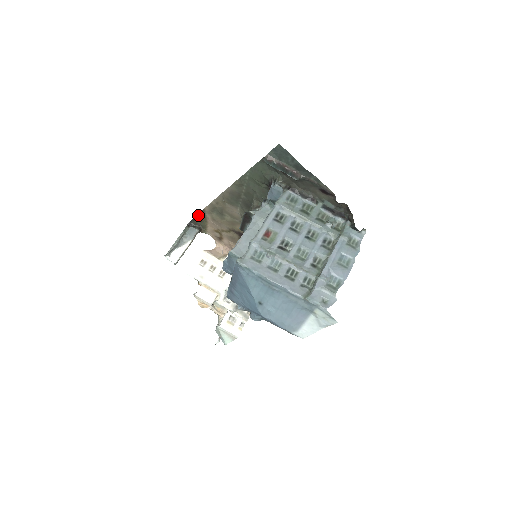
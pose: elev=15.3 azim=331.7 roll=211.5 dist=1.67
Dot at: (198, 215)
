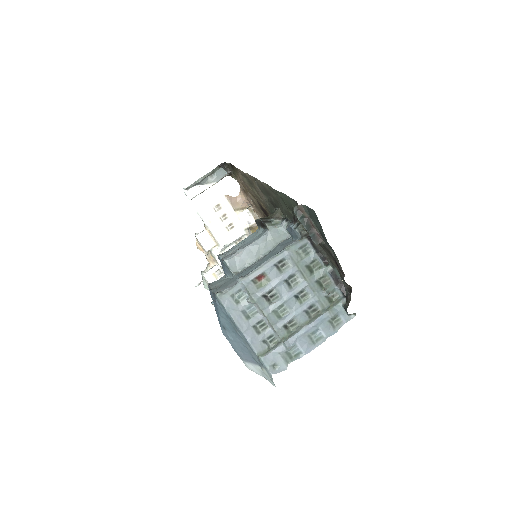
Dot at: (232, 165)
